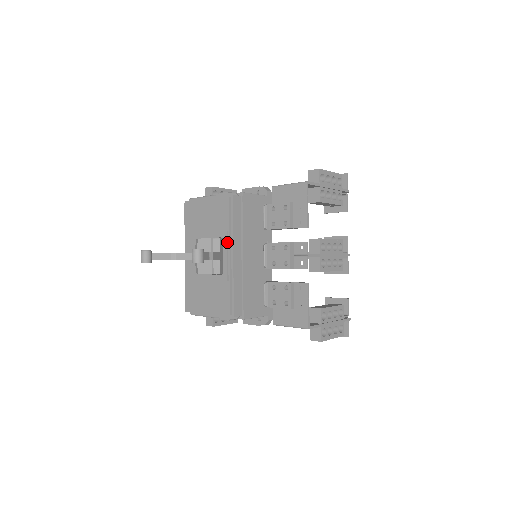
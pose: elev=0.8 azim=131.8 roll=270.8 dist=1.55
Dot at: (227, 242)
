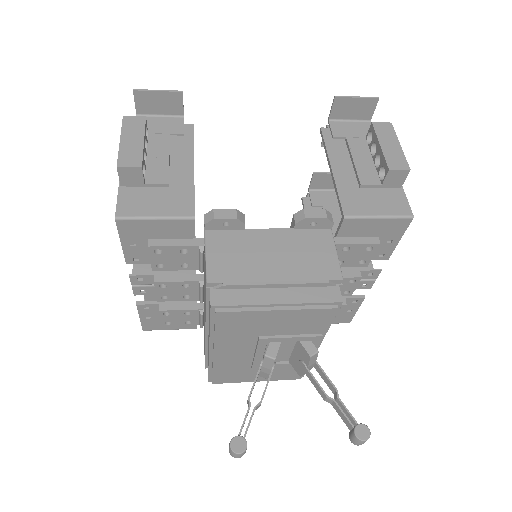
Dot at: (318, 343)
